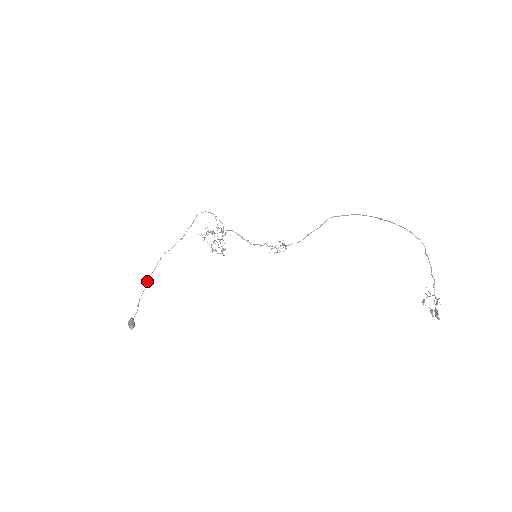
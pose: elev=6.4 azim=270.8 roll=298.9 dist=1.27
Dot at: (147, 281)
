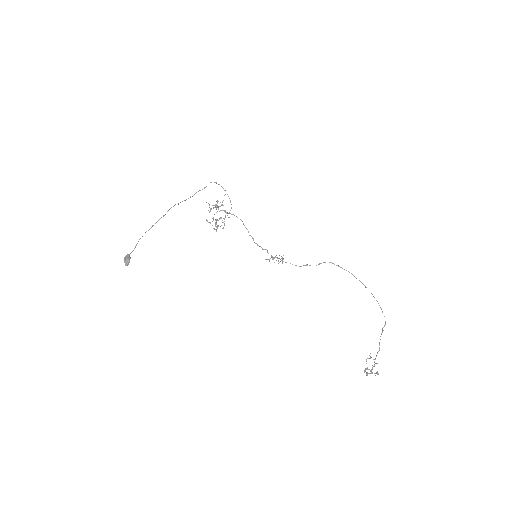
Dot at: (153, 225)
